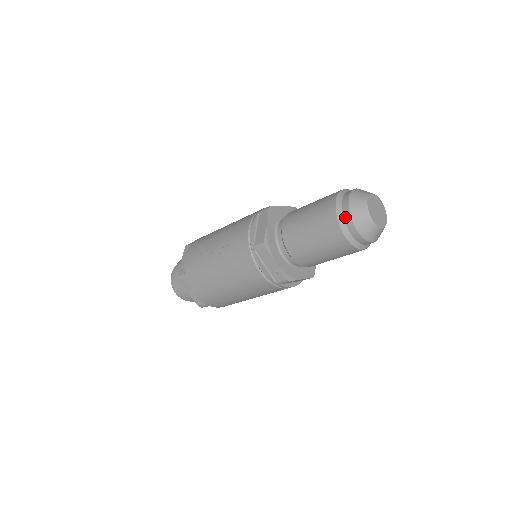
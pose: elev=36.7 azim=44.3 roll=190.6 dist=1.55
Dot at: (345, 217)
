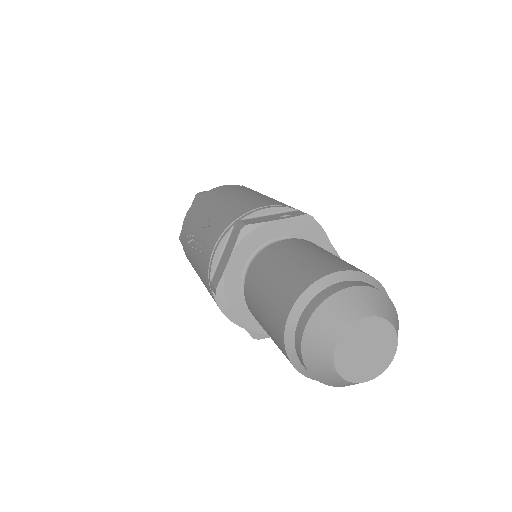
Dot at: (296, 346)
